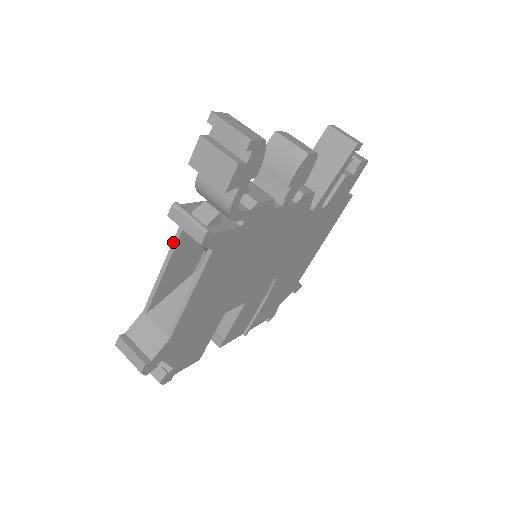
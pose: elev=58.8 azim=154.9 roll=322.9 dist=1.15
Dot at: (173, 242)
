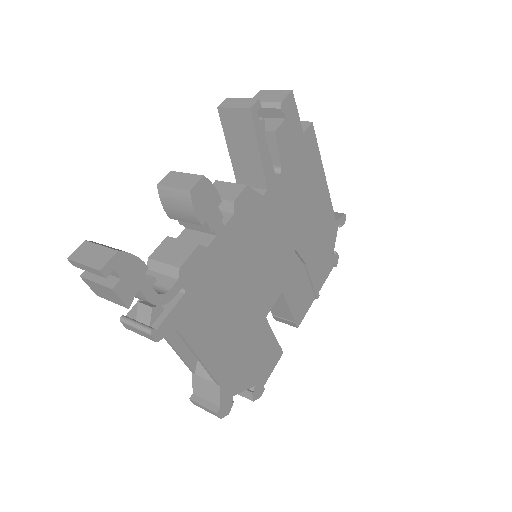
Dot at: occluded
